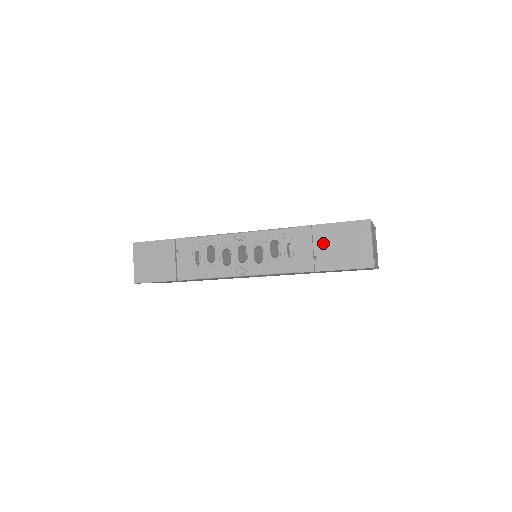
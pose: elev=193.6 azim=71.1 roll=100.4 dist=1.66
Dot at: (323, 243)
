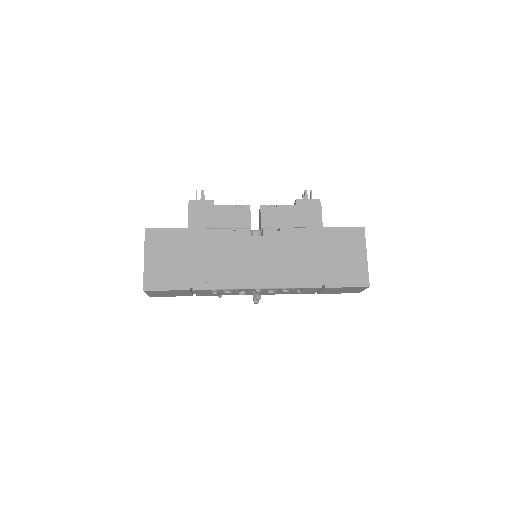
Dot at: (327, 290)
